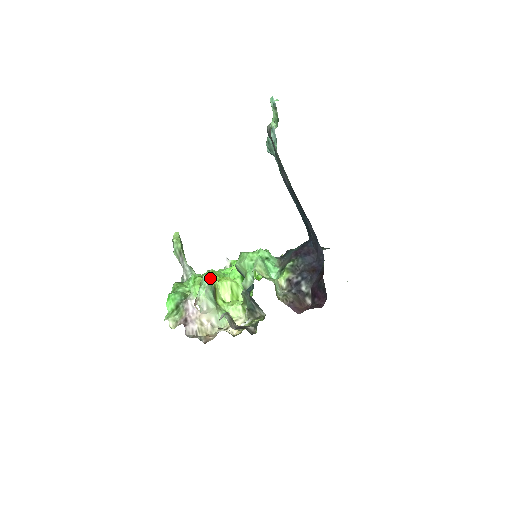
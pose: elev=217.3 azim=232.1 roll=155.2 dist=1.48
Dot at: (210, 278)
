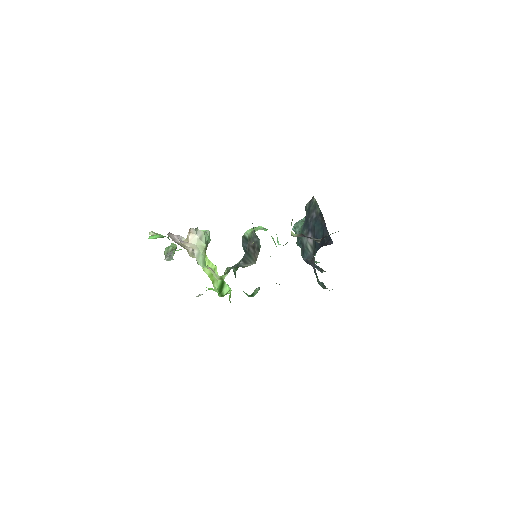
Dot at: occluded
